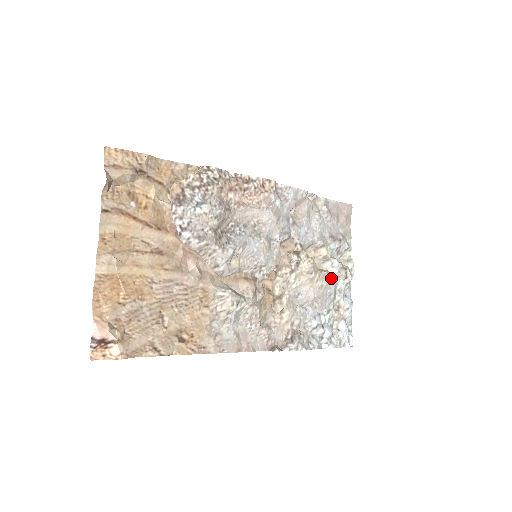
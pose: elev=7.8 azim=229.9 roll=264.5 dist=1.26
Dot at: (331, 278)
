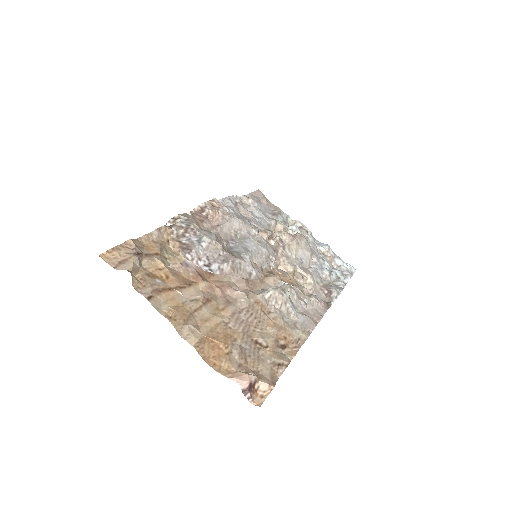
Dot at: occluded
